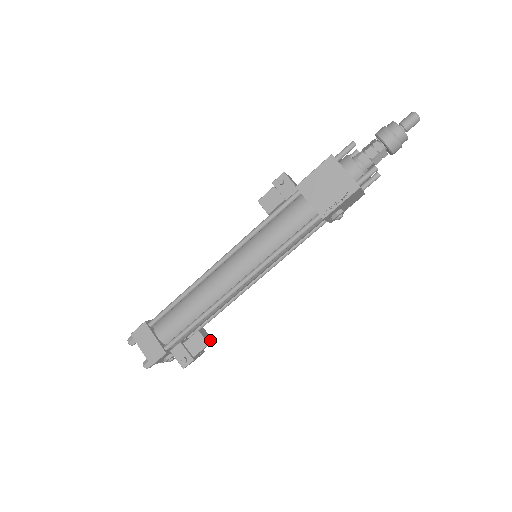
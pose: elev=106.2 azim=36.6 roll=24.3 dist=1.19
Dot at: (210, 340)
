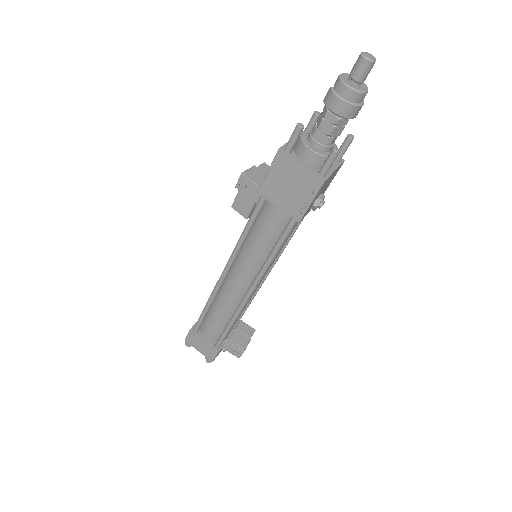
Dot at: (251, 331)
